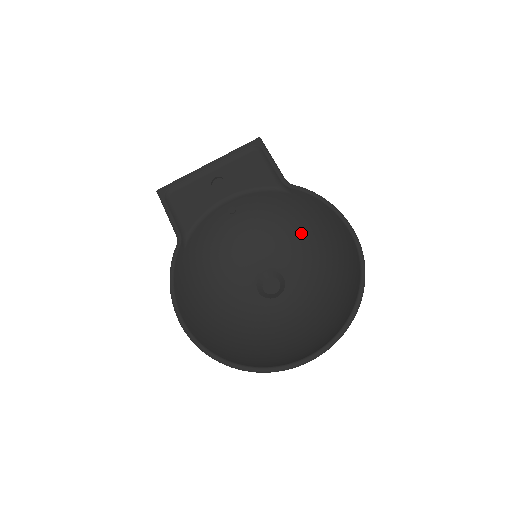
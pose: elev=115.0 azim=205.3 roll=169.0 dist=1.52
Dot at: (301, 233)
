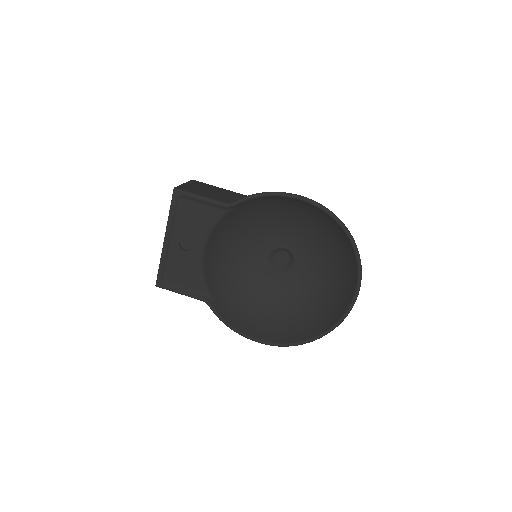
Dot at: (268, 216)
